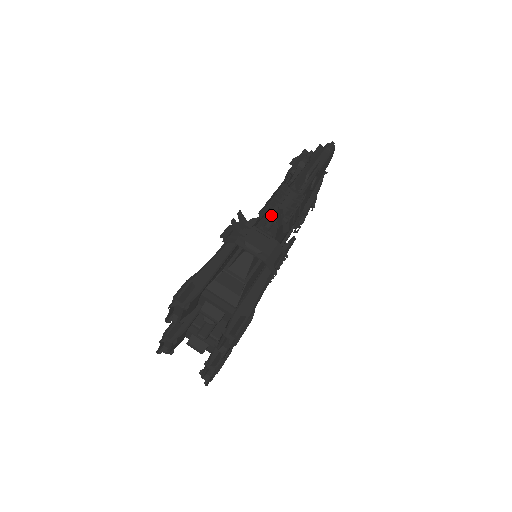
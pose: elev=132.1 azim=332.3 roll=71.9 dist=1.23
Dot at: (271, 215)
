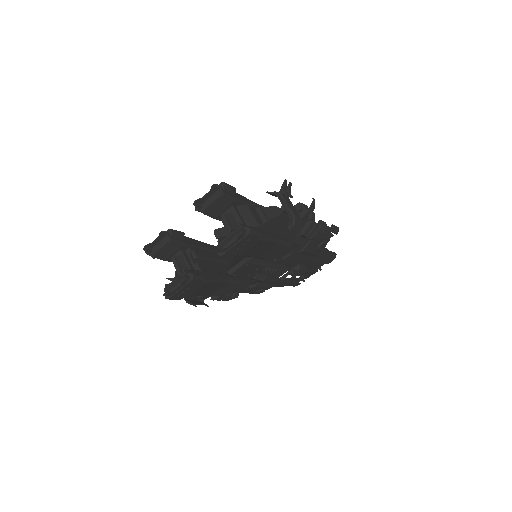
Dot at: (305, 206)
